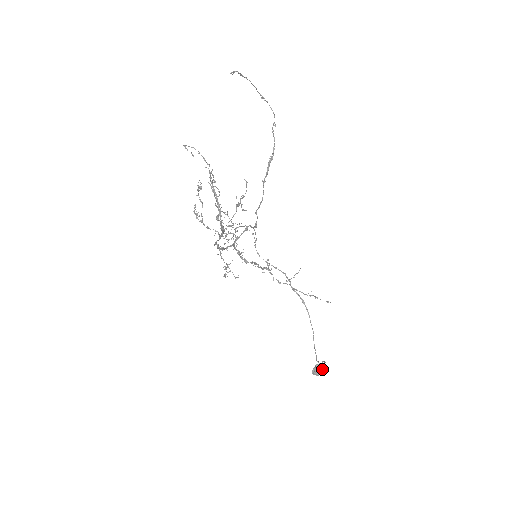
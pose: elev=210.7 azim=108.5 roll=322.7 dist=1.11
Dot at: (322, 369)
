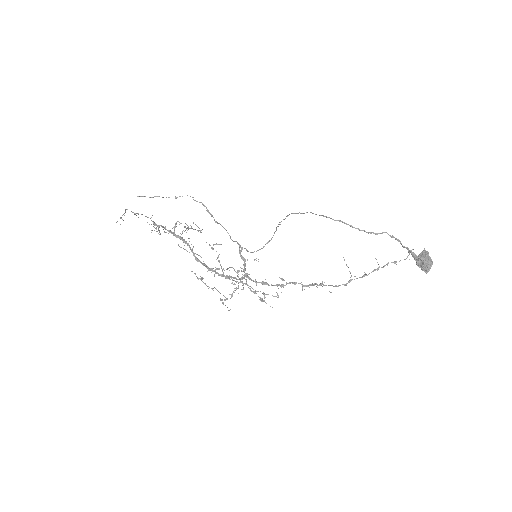
Dot at: (422, 256)
